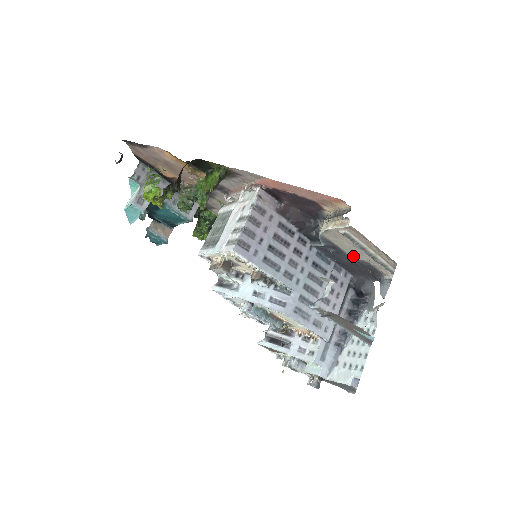
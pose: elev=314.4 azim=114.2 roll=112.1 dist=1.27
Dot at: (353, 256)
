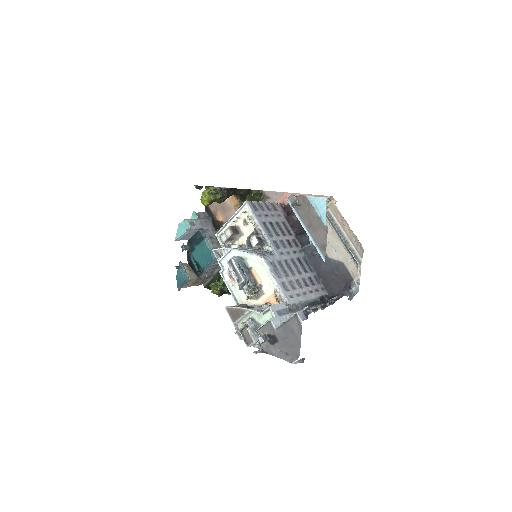
Dot at: (331, 256)
